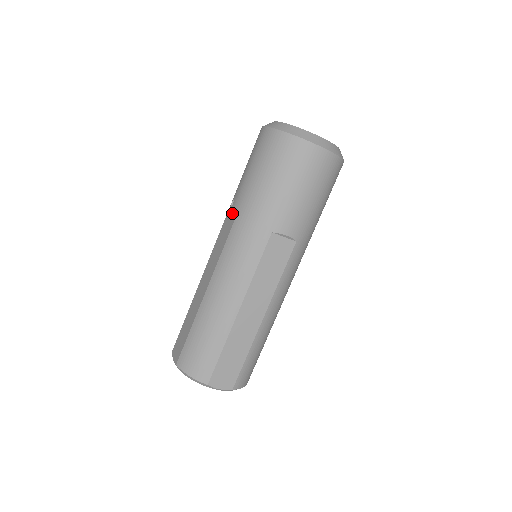
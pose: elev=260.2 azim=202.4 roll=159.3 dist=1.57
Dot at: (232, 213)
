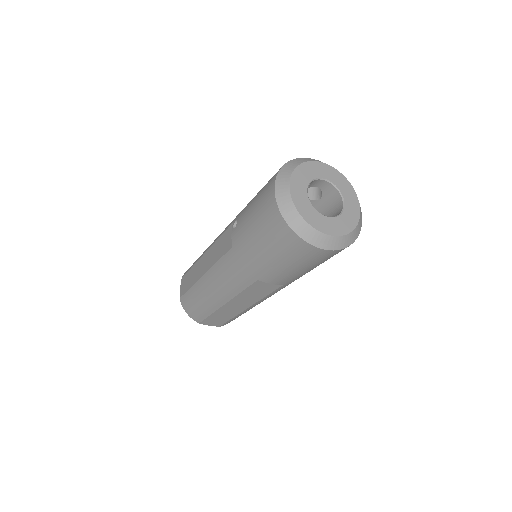
Dot at: (232, 235)
